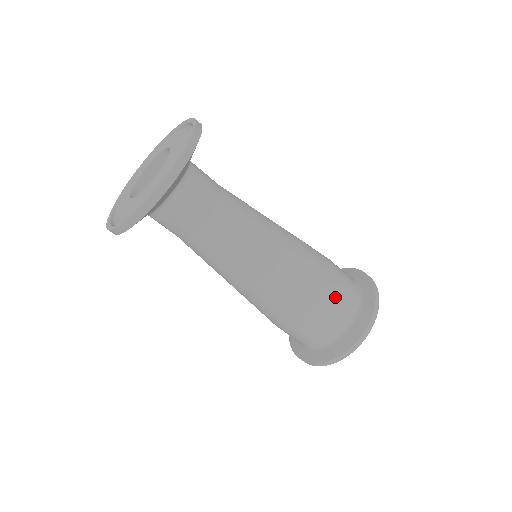
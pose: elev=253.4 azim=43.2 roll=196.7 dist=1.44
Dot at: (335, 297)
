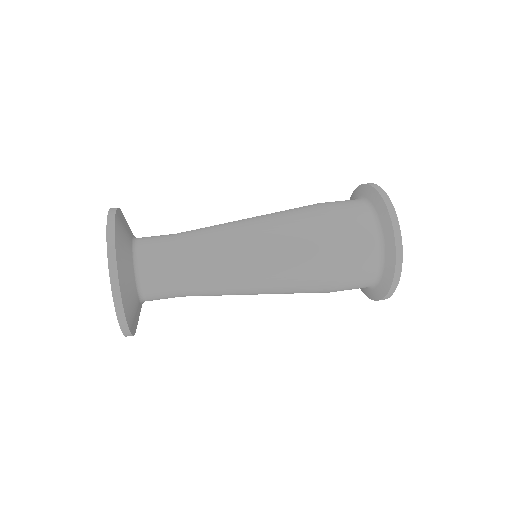
Dot at: (345, 246)
